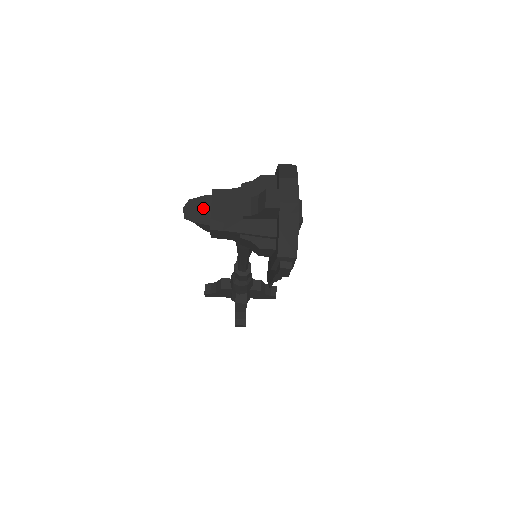
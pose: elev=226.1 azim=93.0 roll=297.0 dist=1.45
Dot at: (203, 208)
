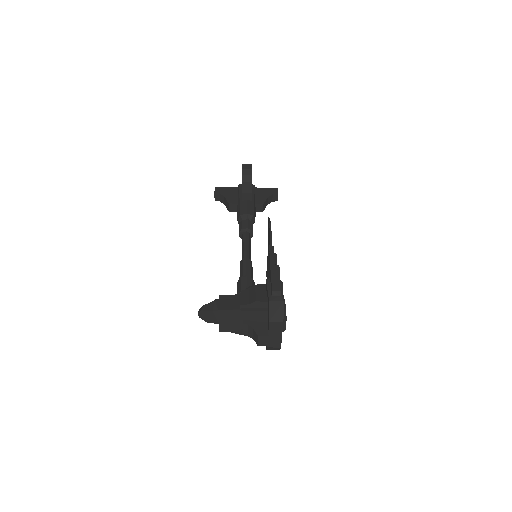
Dot at: (213, 317)
